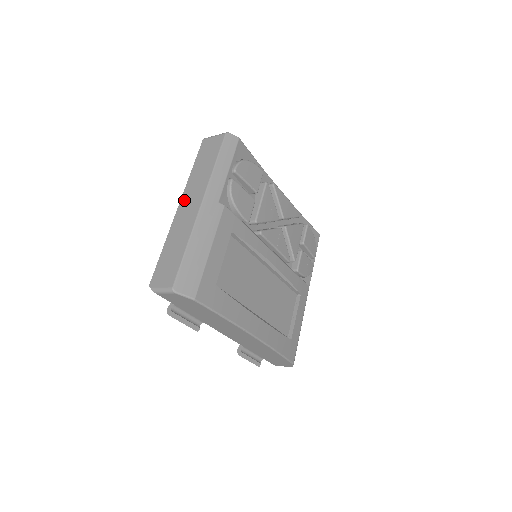
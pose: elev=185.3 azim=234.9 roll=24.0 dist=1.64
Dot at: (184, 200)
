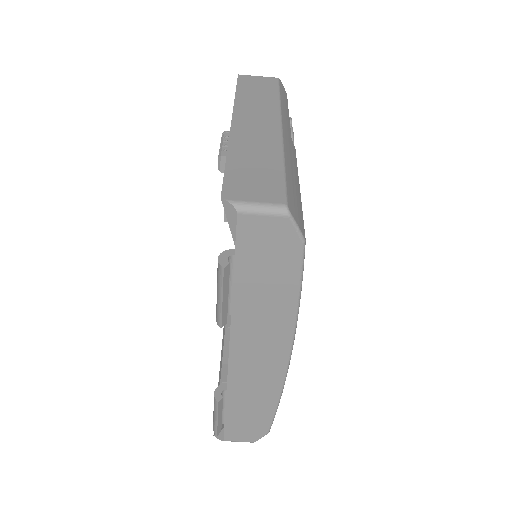
Dot at: (241, 117)
